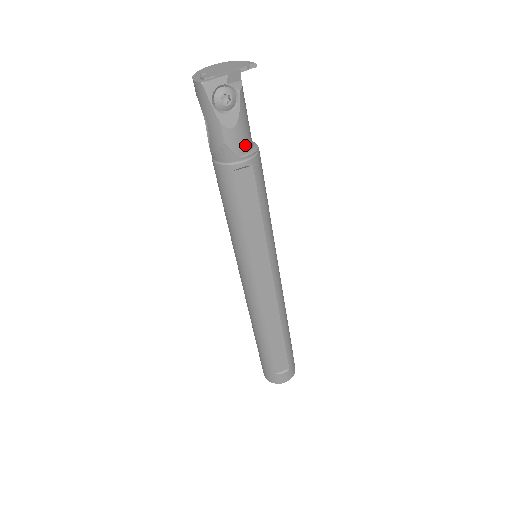
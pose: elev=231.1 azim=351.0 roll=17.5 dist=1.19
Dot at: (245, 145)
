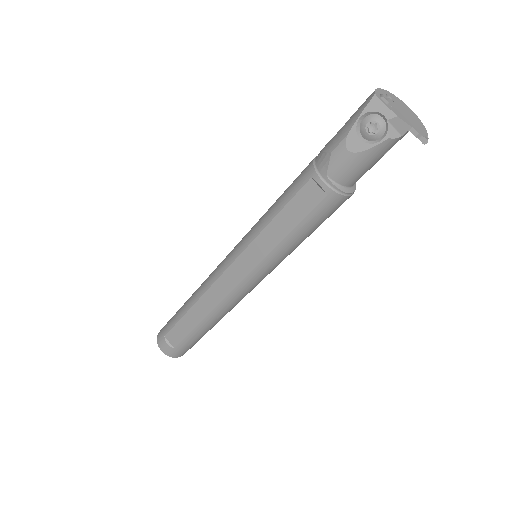
Dot at: (341, 175)
